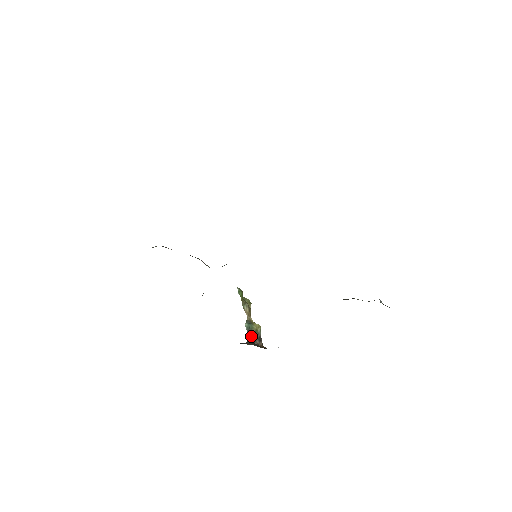
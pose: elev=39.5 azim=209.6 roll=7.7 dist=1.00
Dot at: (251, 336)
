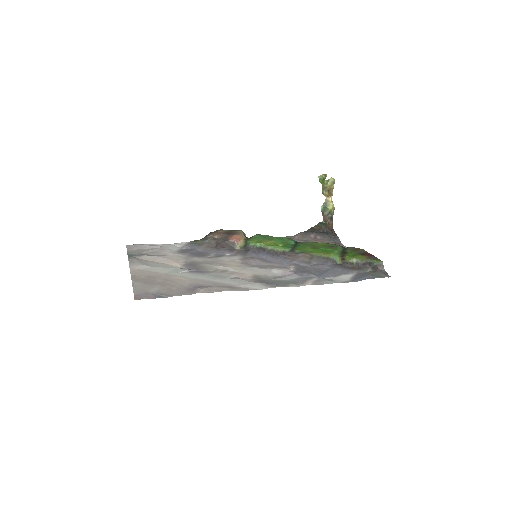
Dot at: (325, 216)
